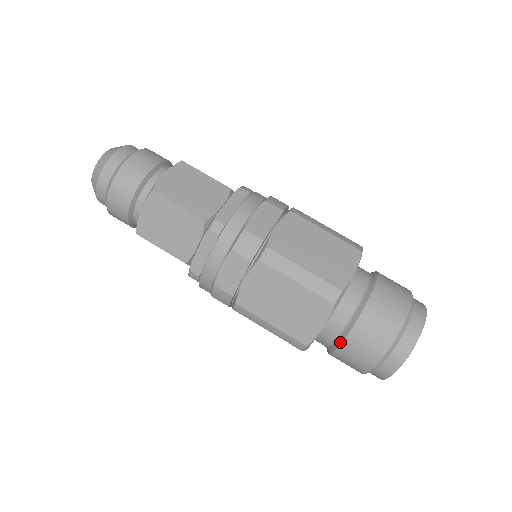
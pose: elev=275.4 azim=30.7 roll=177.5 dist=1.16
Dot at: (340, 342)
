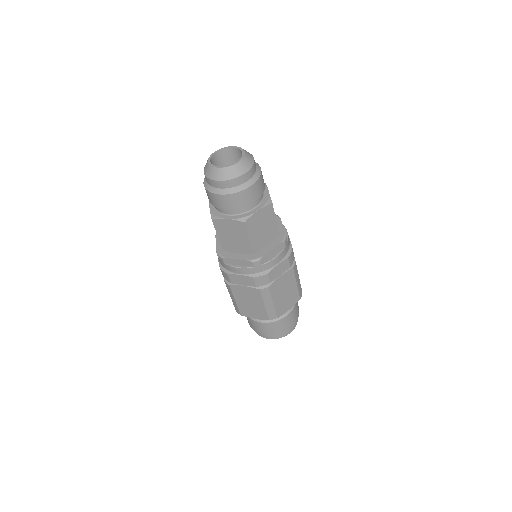
Dot at: (255, 320)
